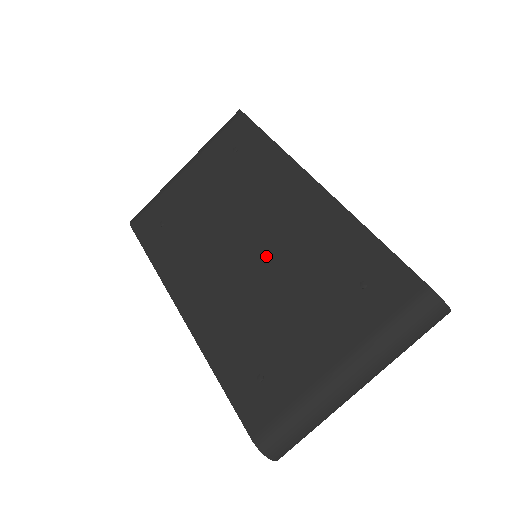
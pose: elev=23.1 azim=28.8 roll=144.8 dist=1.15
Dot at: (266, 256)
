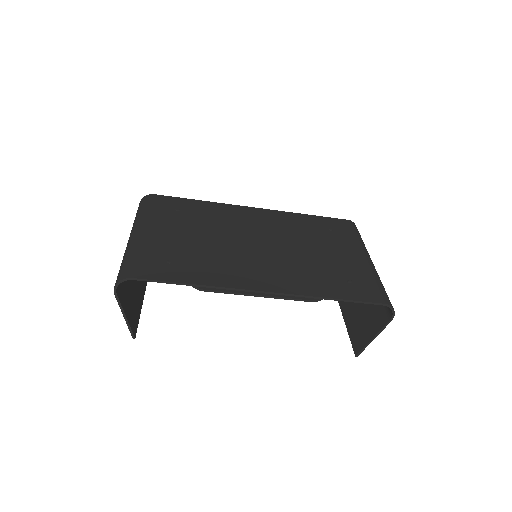
Dot at: (275, 241)
